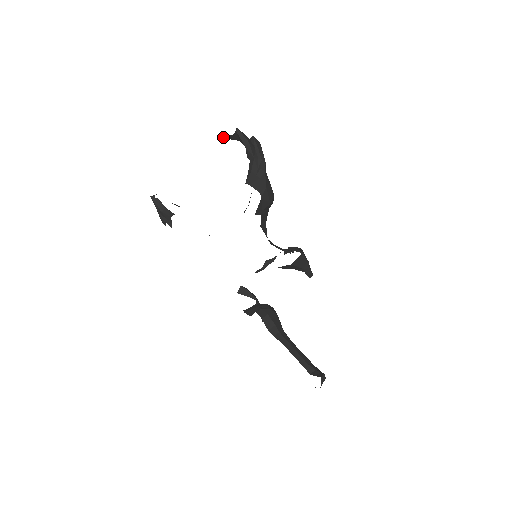
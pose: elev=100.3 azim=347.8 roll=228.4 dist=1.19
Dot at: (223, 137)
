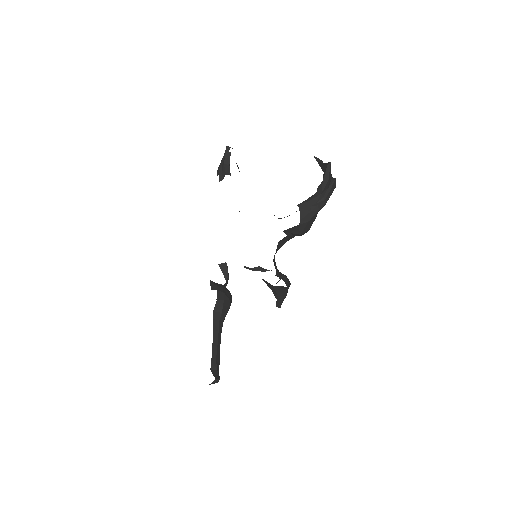
Dot at: (316, 157)
